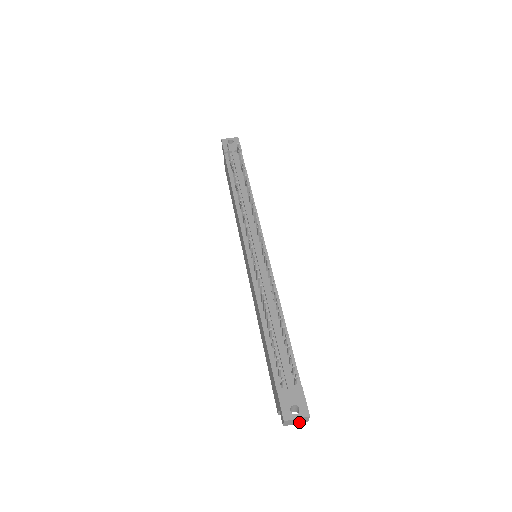
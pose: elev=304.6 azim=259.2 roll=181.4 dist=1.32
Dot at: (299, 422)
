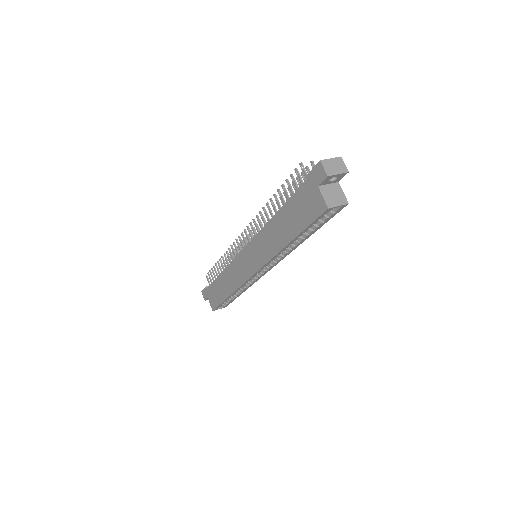
Dot at: (340, 171)
